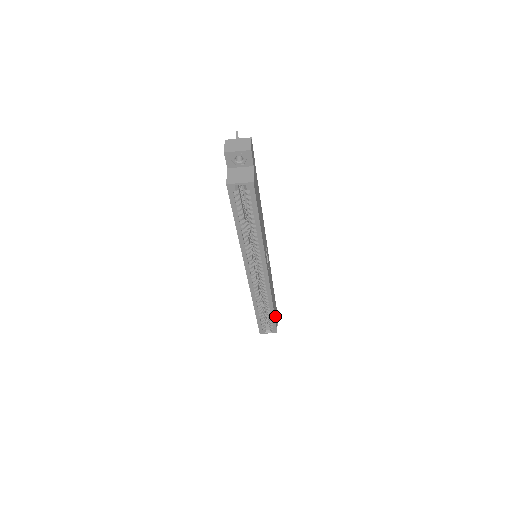
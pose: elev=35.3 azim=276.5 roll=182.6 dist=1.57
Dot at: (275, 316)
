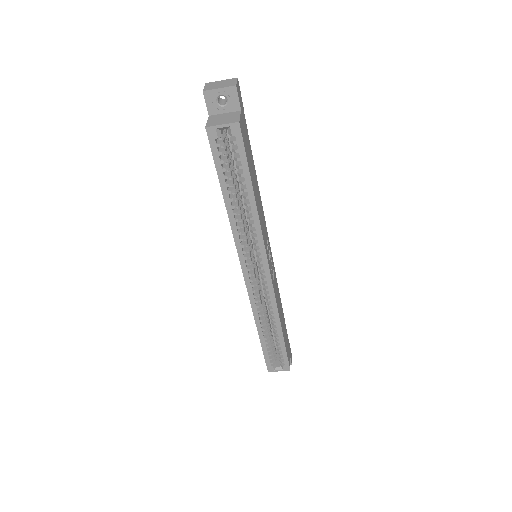
Dot at: (286, 345)
